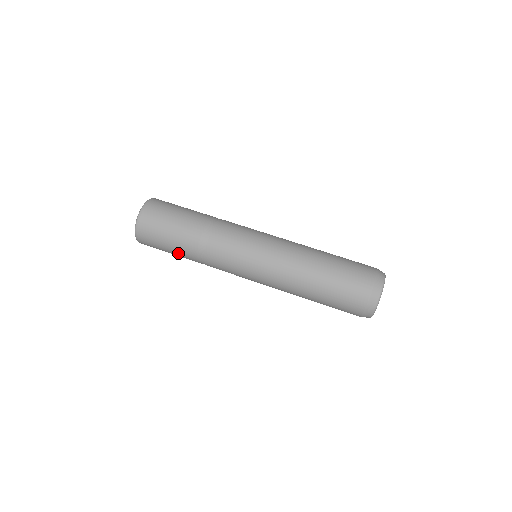
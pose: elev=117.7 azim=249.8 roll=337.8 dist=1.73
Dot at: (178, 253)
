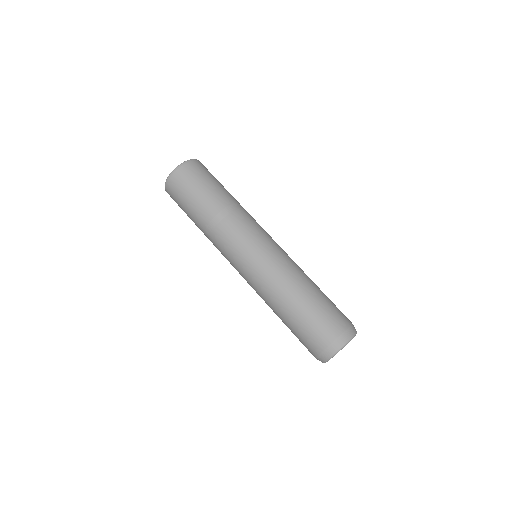
Dot at: occluded
